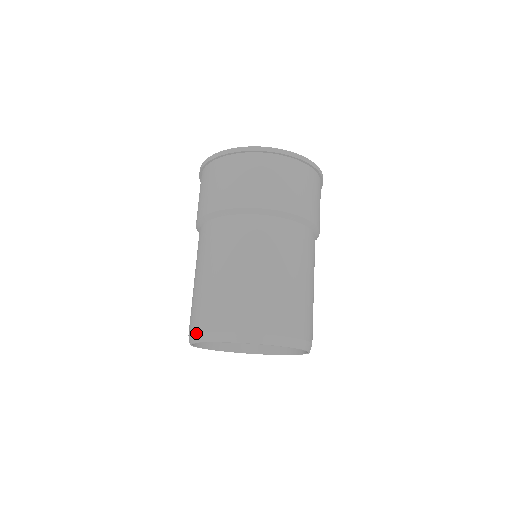
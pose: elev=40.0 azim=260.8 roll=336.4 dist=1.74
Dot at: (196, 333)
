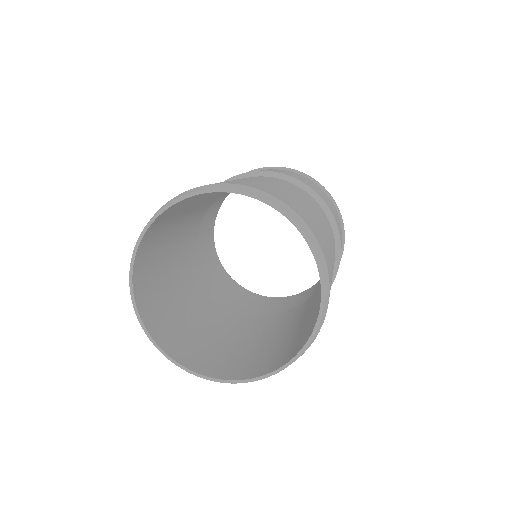
Dot at: occluded
